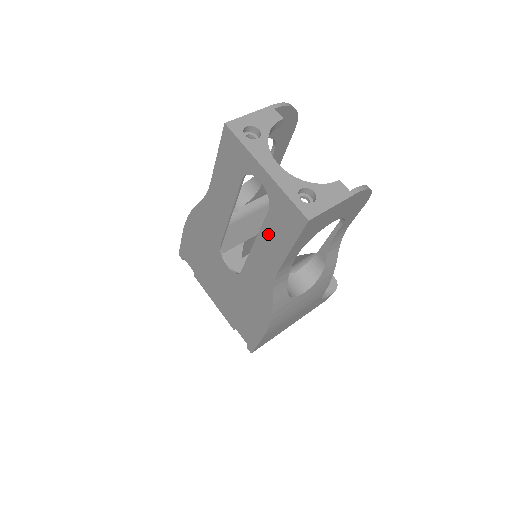
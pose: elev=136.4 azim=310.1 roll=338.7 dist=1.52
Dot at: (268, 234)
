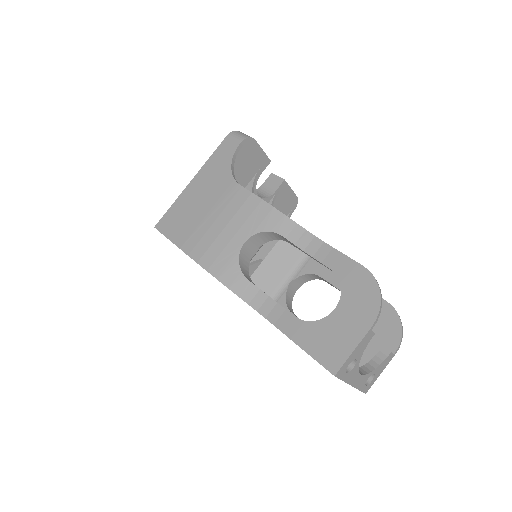
Dot at: occluded
